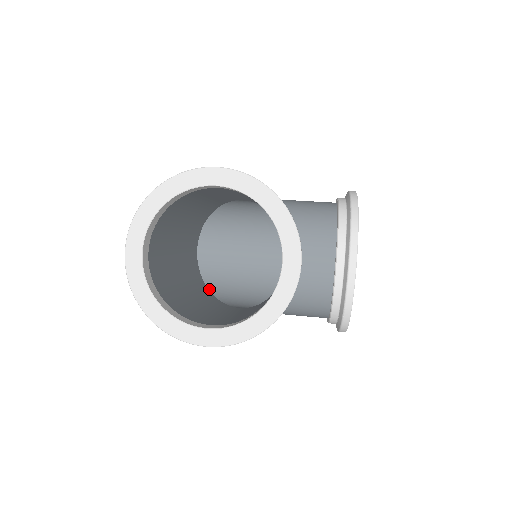
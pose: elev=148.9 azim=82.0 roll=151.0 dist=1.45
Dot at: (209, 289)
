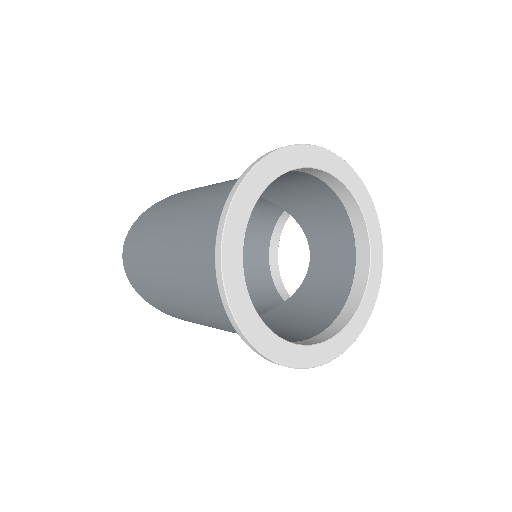
Dot at: occluded
